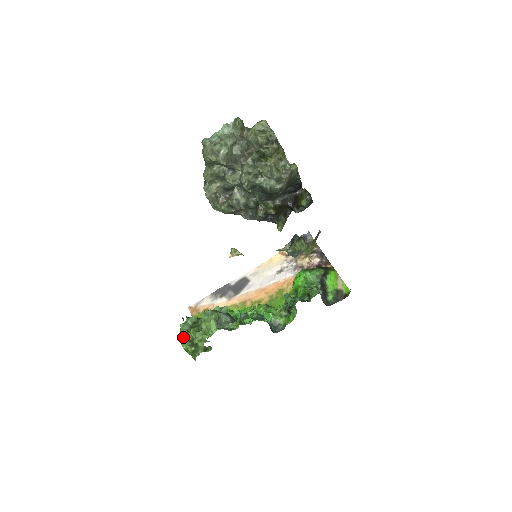
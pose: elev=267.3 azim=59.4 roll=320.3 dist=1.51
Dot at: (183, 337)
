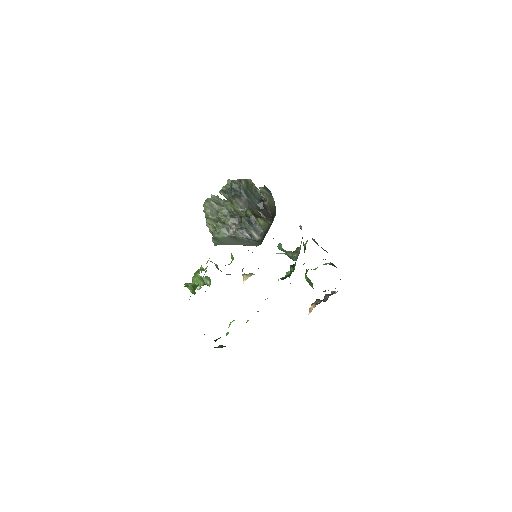
Dot at: occluded
